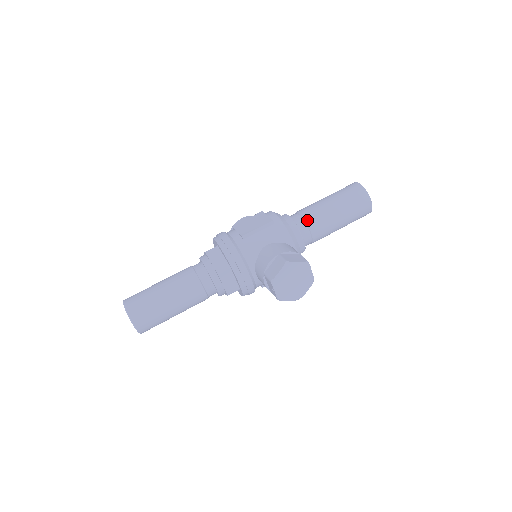
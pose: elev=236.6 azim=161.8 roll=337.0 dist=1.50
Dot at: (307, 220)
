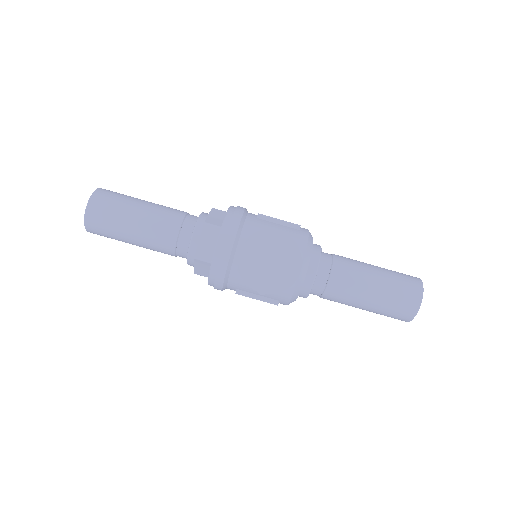
Dot at: (336, 260)
